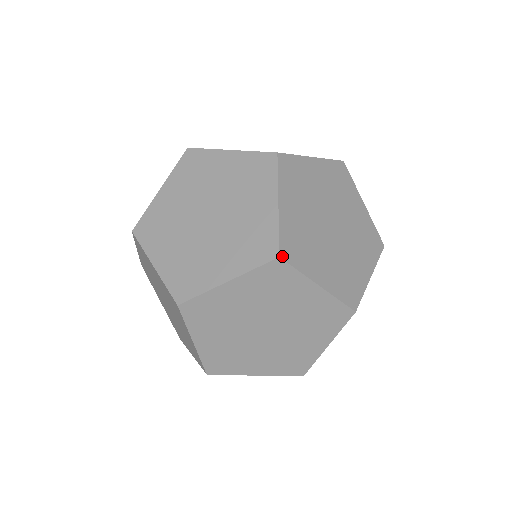
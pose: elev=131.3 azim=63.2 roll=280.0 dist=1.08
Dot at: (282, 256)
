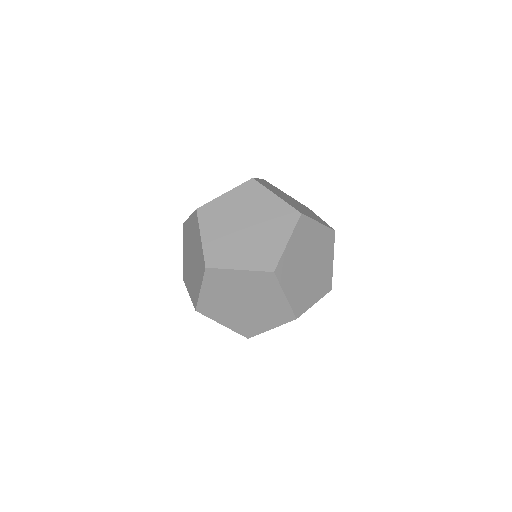
Dot at: (197, 311)
